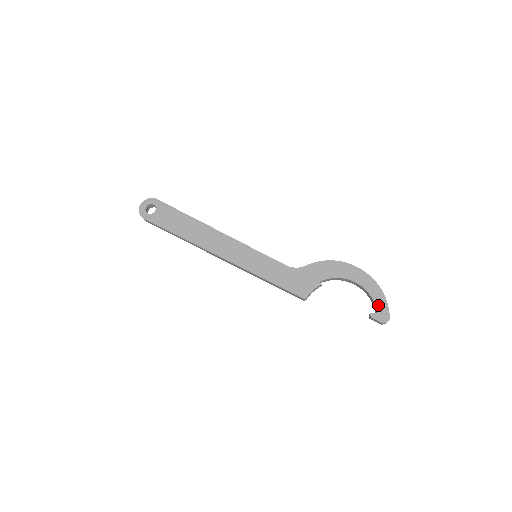
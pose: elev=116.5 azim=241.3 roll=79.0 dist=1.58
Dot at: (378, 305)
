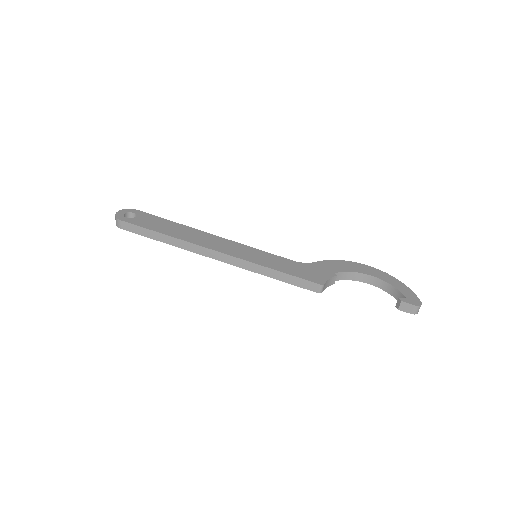
Dot at: (404, 292)
